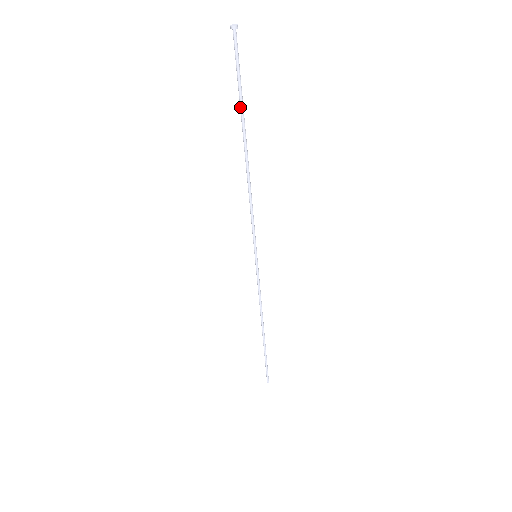
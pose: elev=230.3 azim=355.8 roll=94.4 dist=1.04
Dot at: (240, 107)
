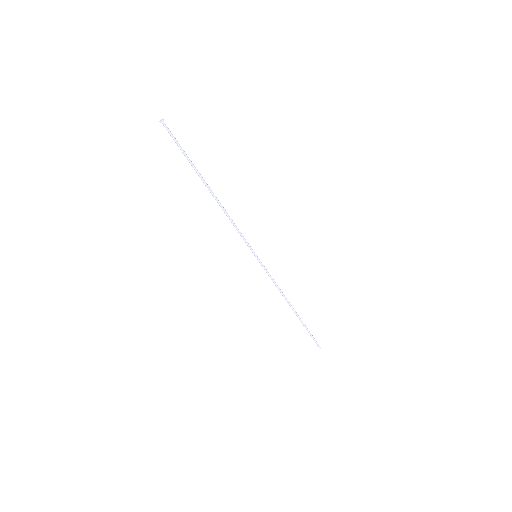
Dot at: (191, 164)
